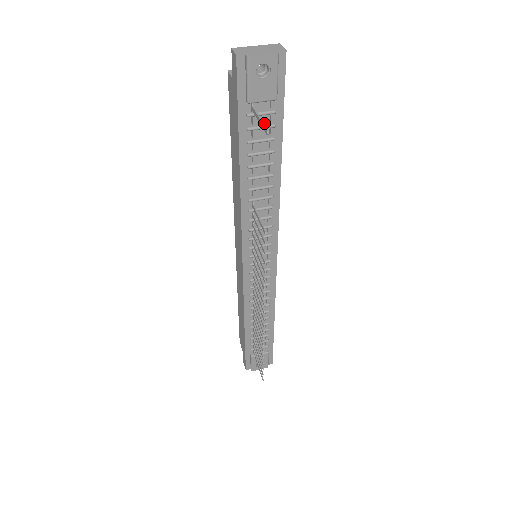
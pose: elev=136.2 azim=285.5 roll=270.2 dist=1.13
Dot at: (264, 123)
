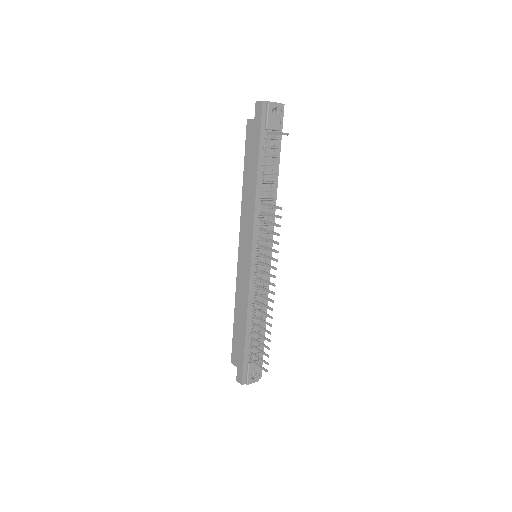
Dot at: (272, 145)
